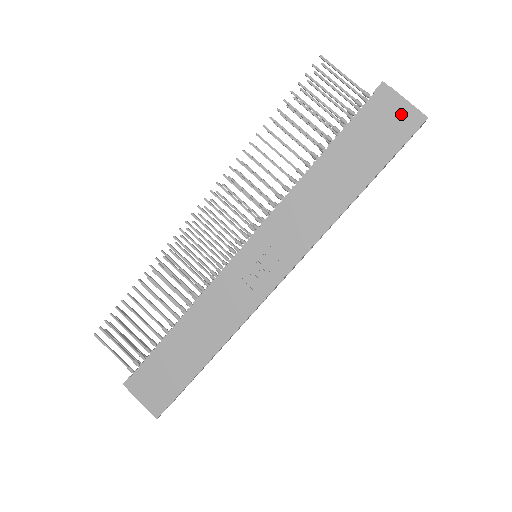
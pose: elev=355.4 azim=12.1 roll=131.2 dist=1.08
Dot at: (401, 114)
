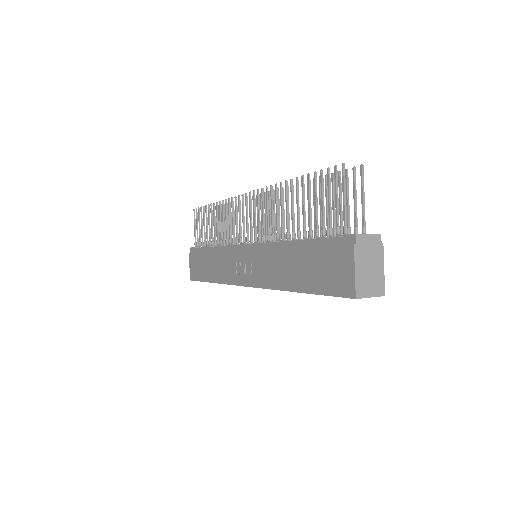
Dot at: (345, 274)
